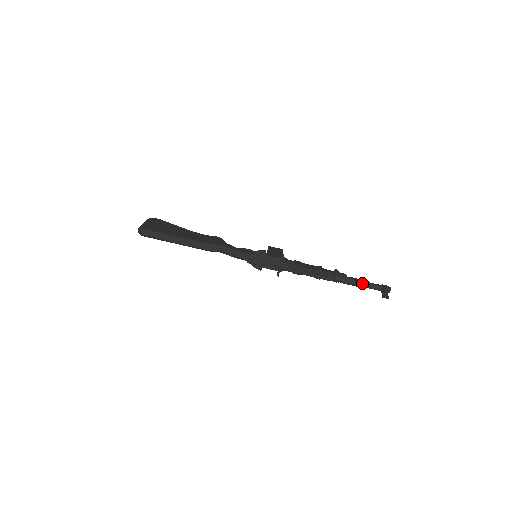
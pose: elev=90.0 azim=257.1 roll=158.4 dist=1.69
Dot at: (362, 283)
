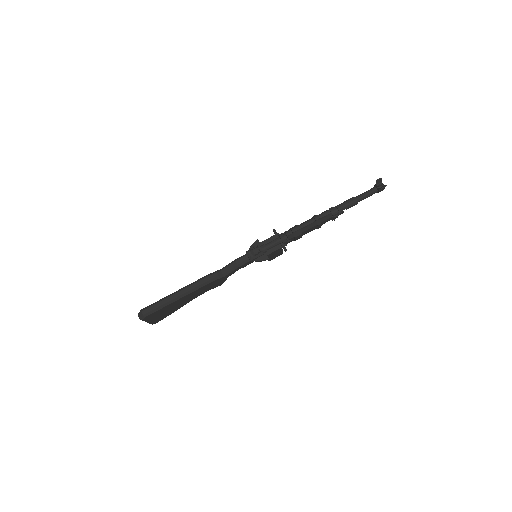
Dot at: (356, 197)
